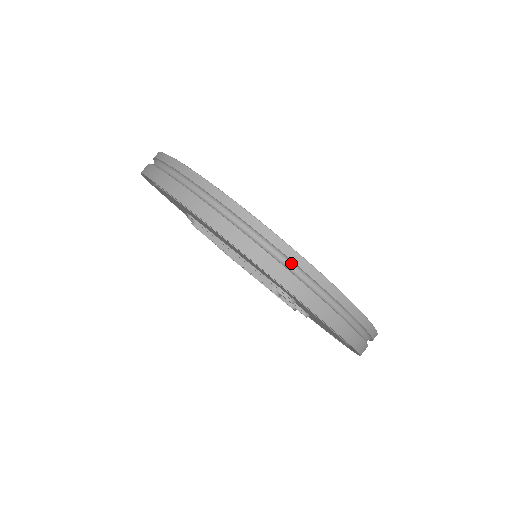
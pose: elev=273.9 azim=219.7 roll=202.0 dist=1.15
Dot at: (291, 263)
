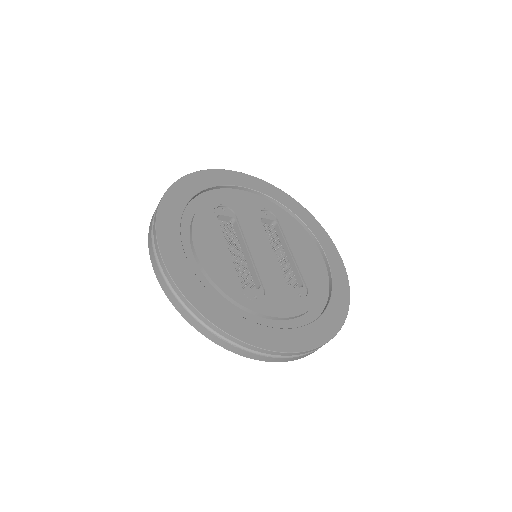
Dot at: (194, 312)
